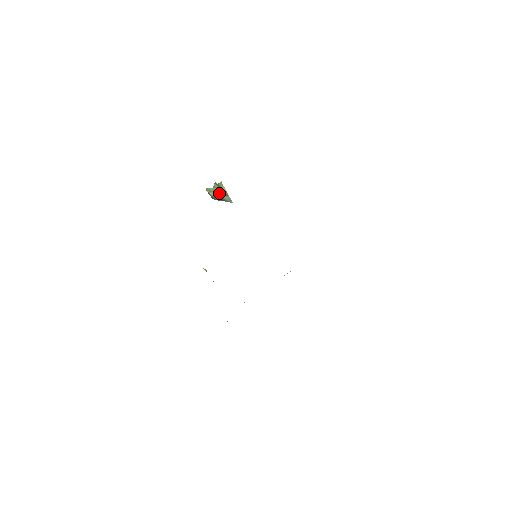
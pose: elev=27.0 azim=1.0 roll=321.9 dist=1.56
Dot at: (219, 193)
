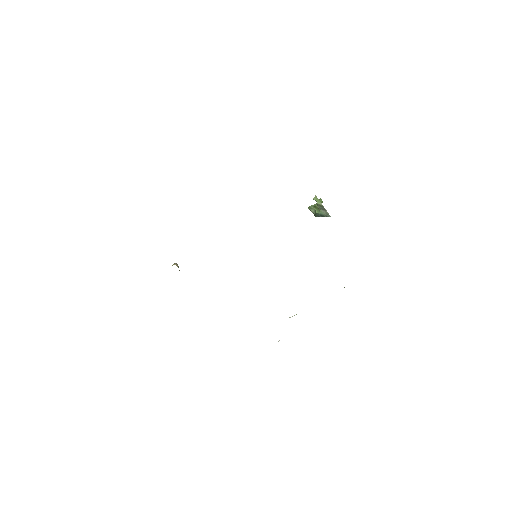
Dot at: (318, 209)
